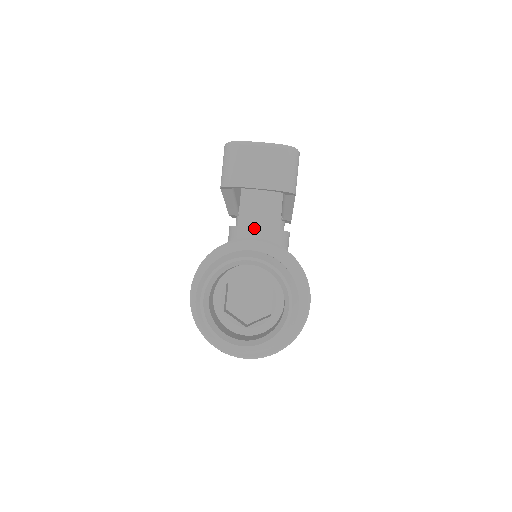
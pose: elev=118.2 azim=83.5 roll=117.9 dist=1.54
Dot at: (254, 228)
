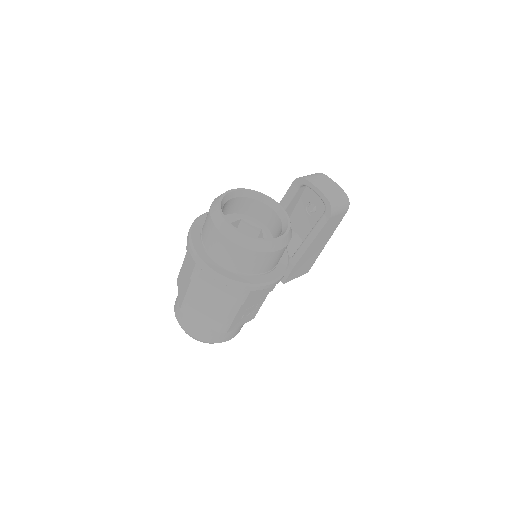
Dot at: occluded
